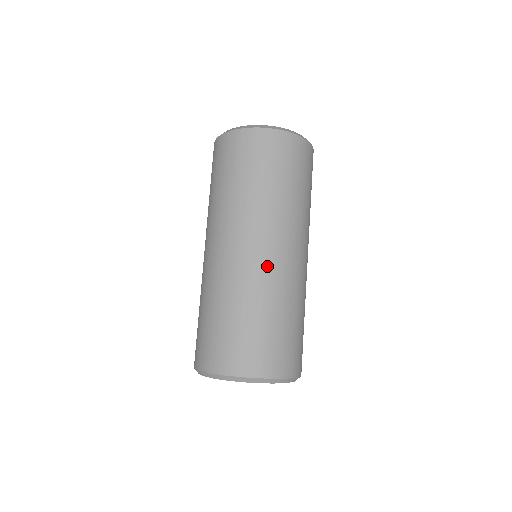
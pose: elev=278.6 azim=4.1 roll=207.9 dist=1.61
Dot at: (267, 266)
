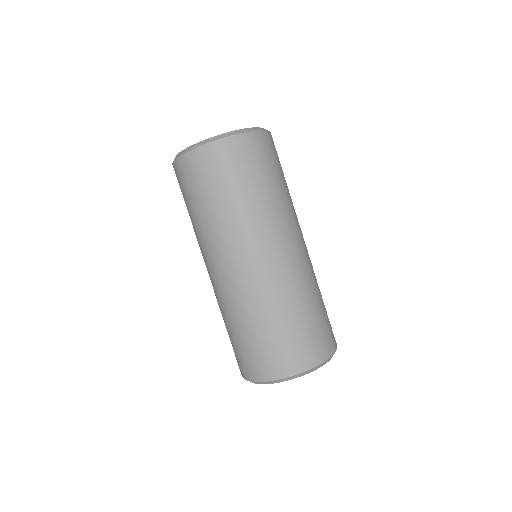
Dot at: (305, 259)
